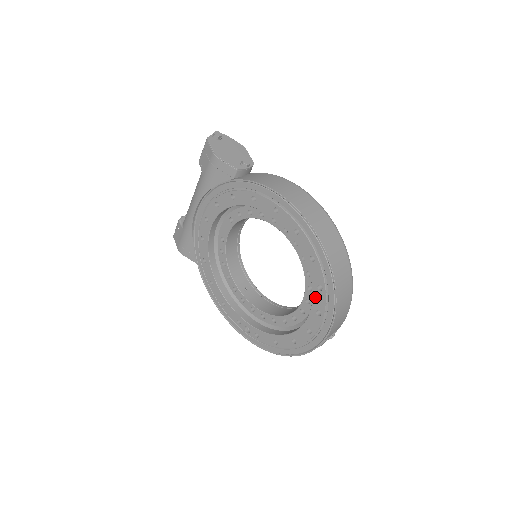
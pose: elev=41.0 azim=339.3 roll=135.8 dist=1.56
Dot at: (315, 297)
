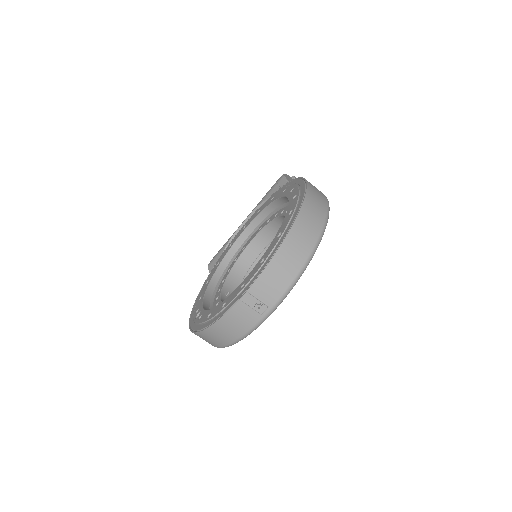
Dot at: (270, 246)
